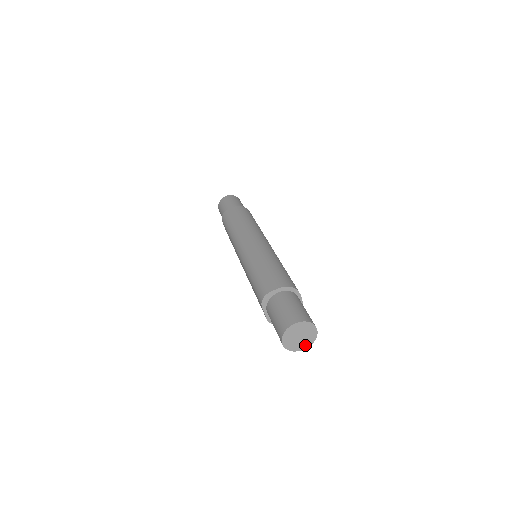
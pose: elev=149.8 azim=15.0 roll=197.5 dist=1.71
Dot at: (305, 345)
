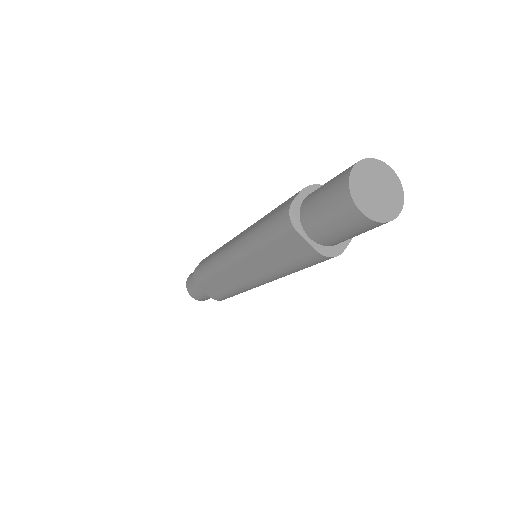
Dot at: (395, 205)
